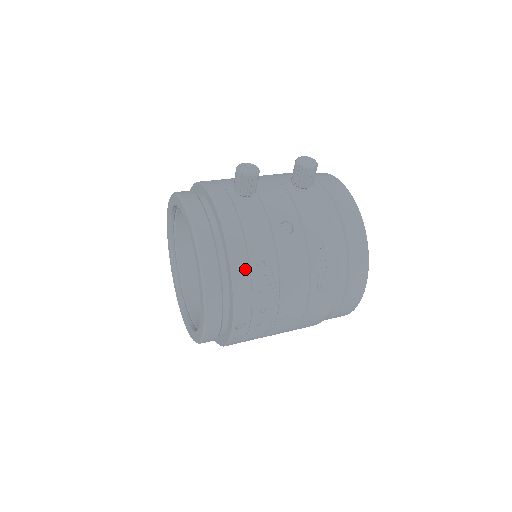
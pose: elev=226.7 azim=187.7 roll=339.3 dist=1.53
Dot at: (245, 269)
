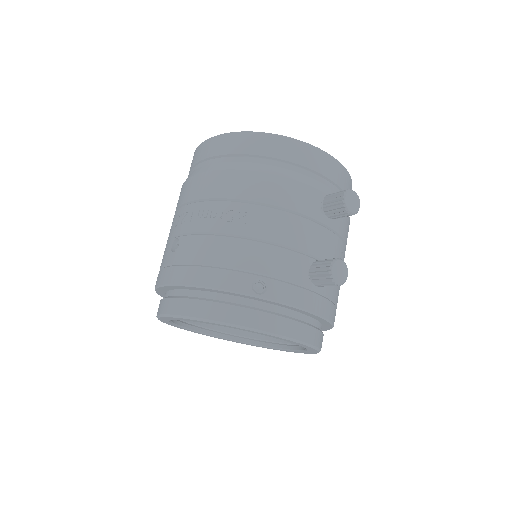
Dot at: occluded
